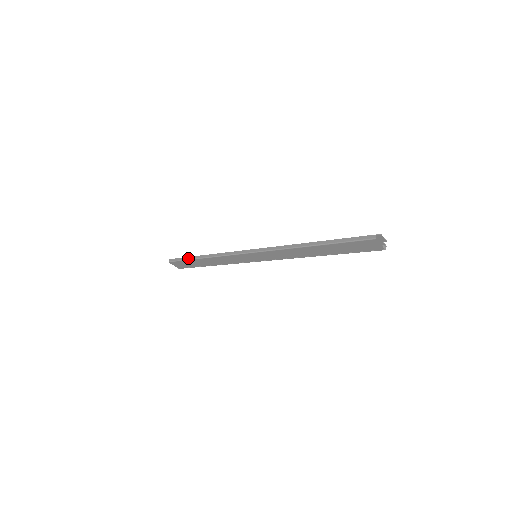
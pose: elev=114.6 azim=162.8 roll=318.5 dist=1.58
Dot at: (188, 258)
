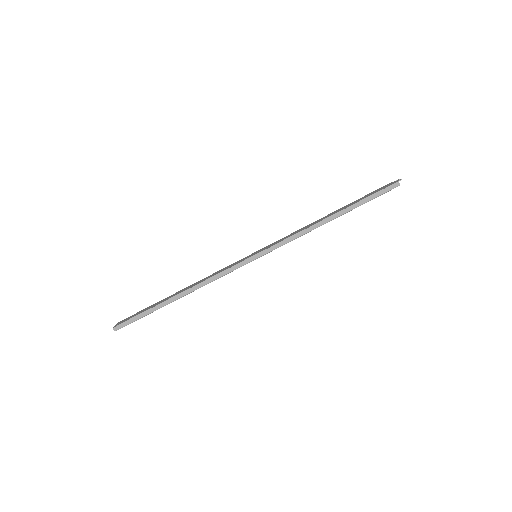
Dot at: (153, 310)
